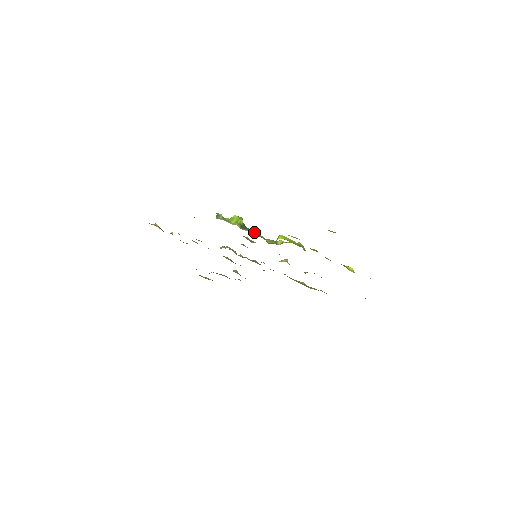
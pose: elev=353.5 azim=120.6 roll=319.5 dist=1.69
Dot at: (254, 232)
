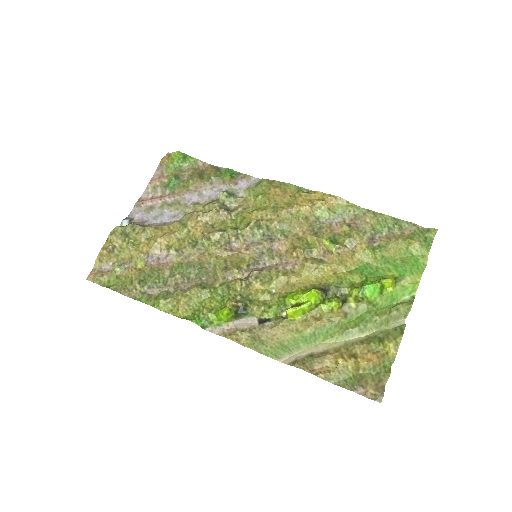
Dot at: (254, 314)
